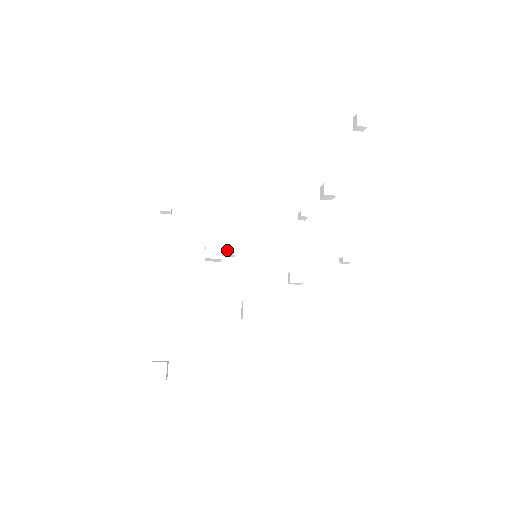
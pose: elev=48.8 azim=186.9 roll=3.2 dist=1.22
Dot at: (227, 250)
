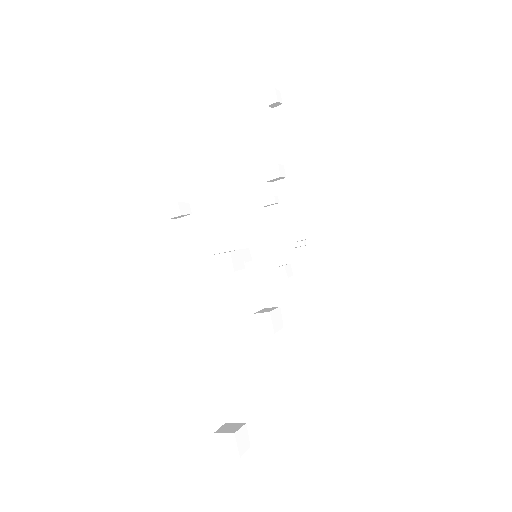
Dot at: occluded
